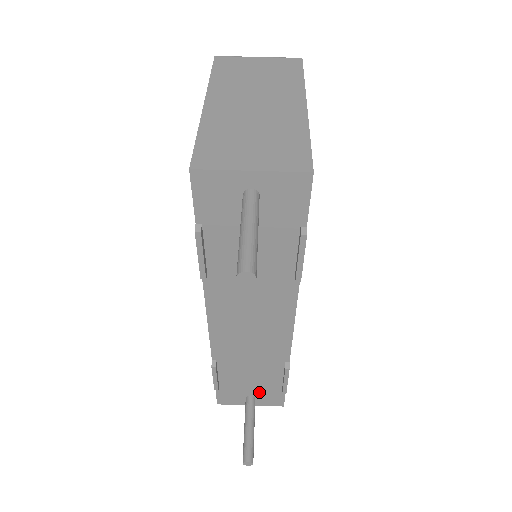
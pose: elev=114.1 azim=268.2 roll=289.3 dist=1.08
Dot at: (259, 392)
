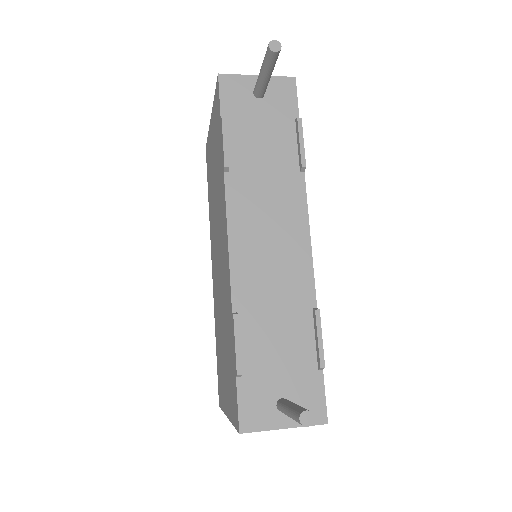
Dot at: (292, 387)
